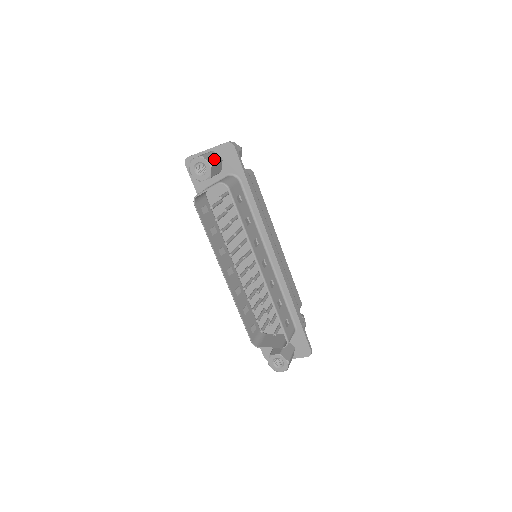
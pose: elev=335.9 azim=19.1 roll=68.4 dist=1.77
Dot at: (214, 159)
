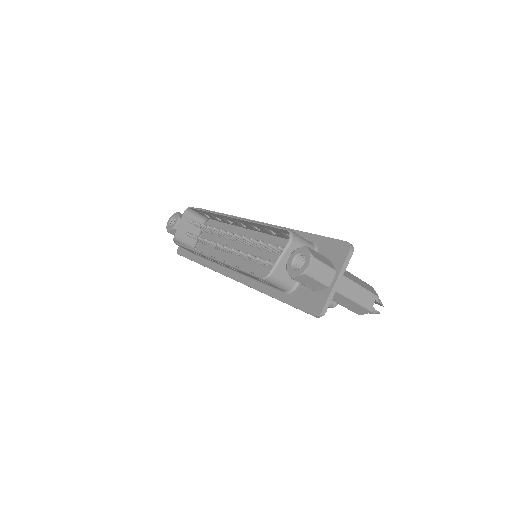
Dot at: occluded
